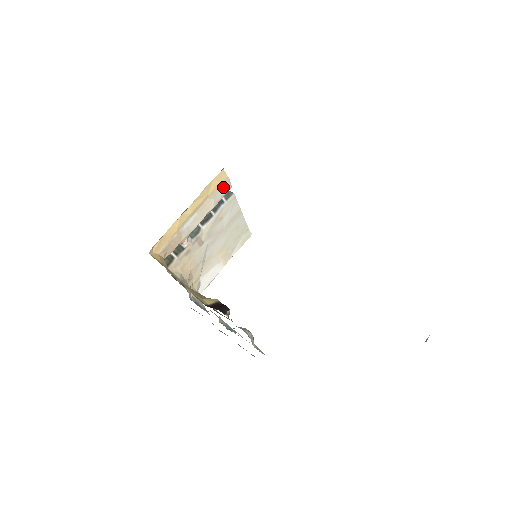
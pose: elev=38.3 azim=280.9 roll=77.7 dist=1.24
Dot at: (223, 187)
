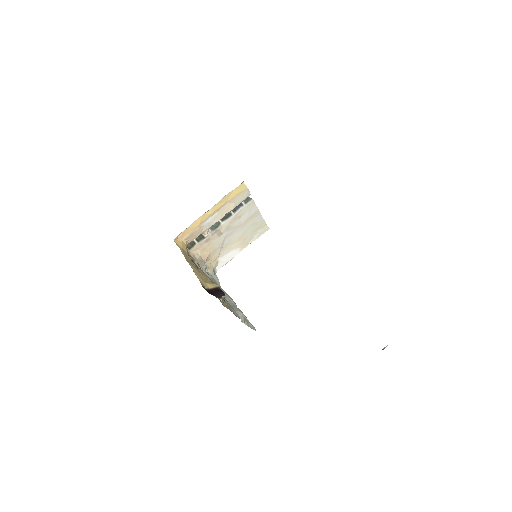
Dot at: (242, 195)
